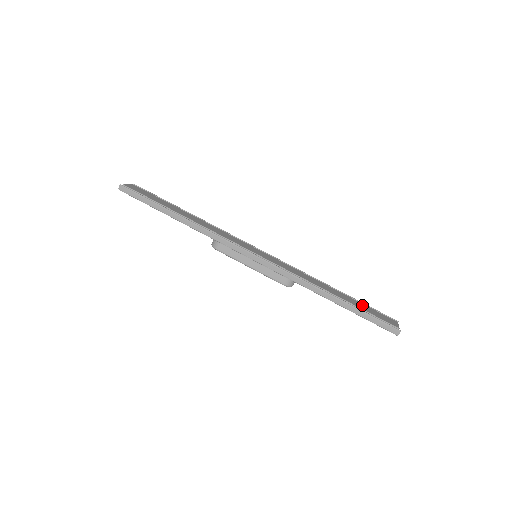
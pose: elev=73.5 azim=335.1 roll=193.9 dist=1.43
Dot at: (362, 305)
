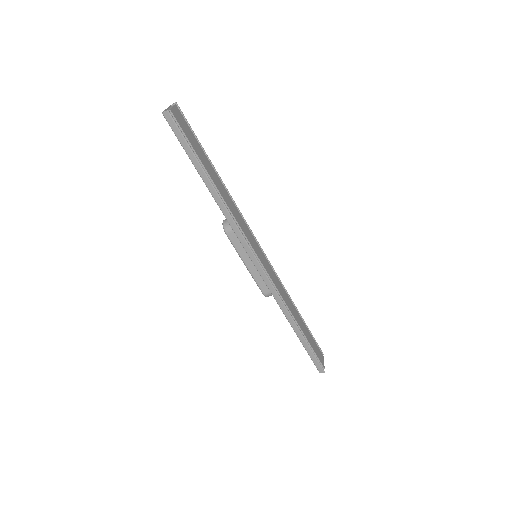
Dot at: (310, 336)
